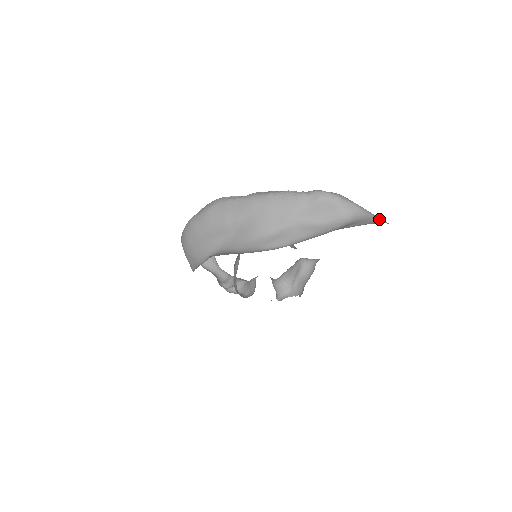
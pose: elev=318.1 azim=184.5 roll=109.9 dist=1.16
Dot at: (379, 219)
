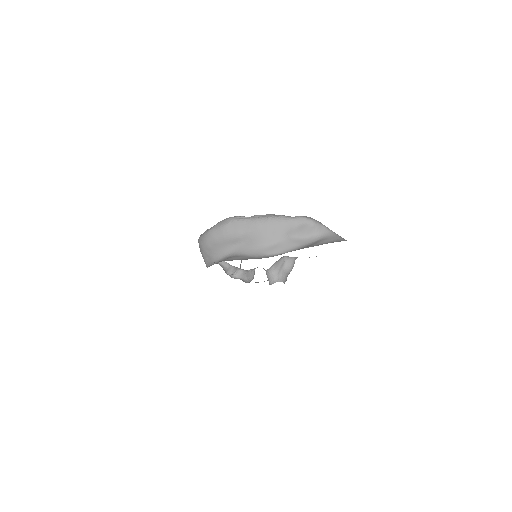
Dot at: (338, 236)
